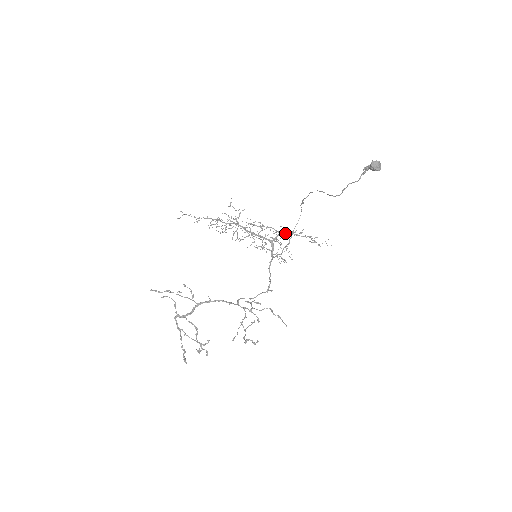
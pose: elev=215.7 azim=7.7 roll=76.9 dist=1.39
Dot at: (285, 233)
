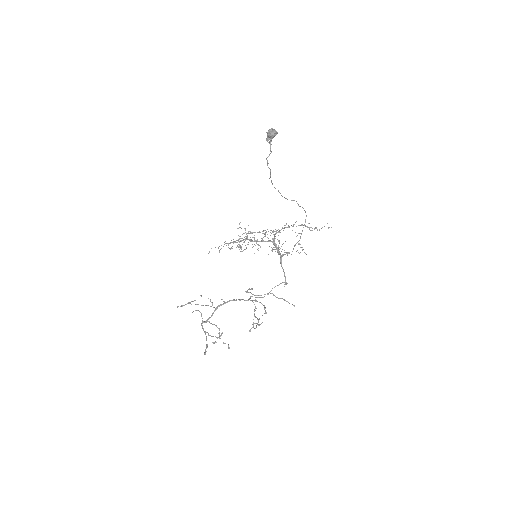
Dot at: (280, 230)
